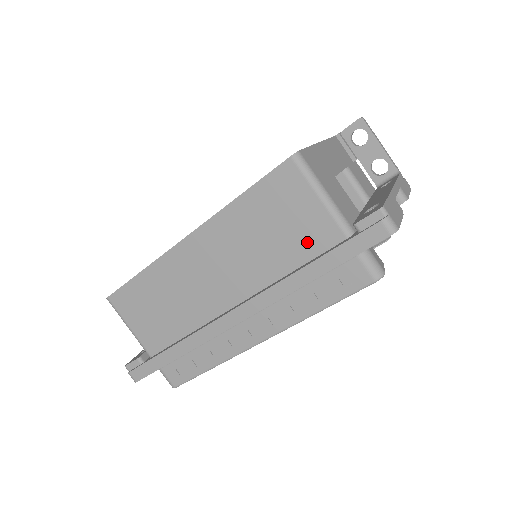
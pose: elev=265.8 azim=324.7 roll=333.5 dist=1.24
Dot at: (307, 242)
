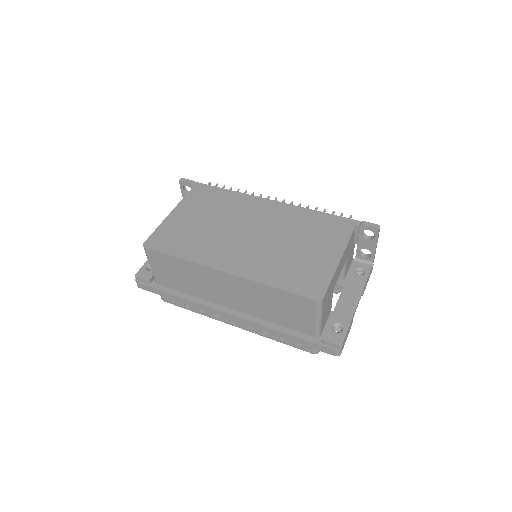
Dot at: (294, 324)
